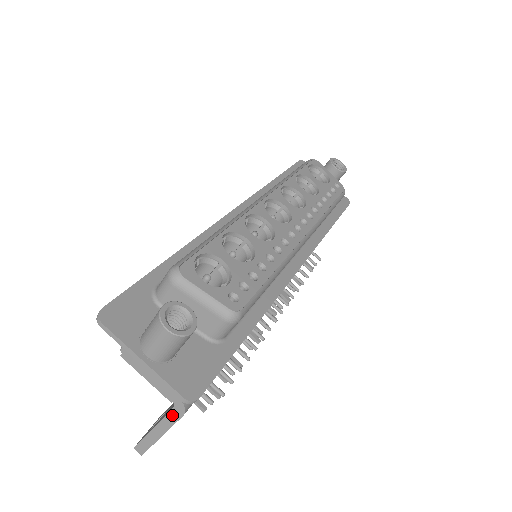
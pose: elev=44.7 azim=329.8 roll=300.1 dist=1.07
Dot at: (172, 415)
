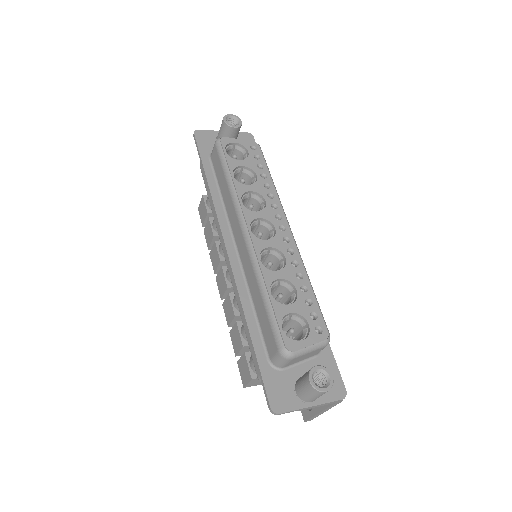
Dot at: (334, 405)
